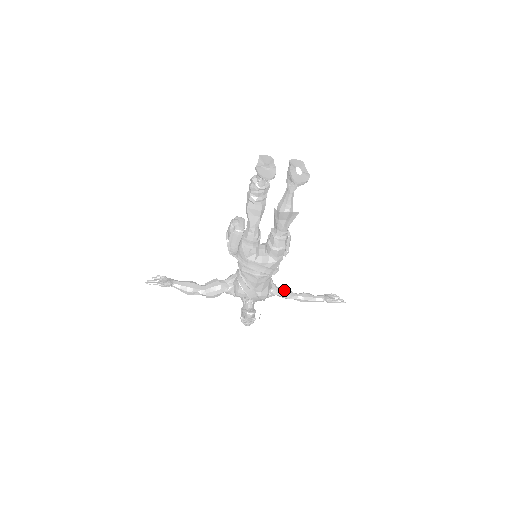
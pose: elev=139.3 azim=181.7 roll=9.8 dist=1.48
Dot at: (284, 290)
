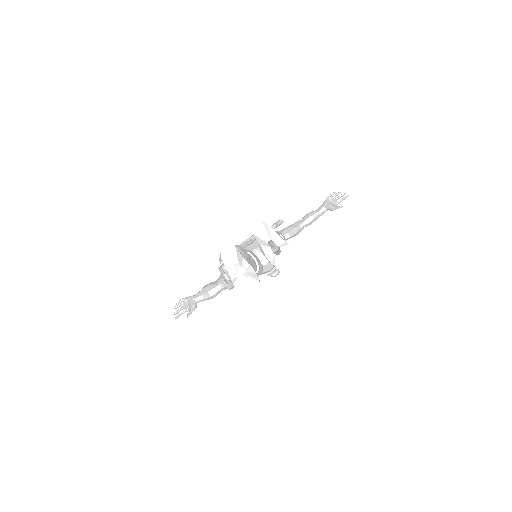
Dot at: (289, 233)
